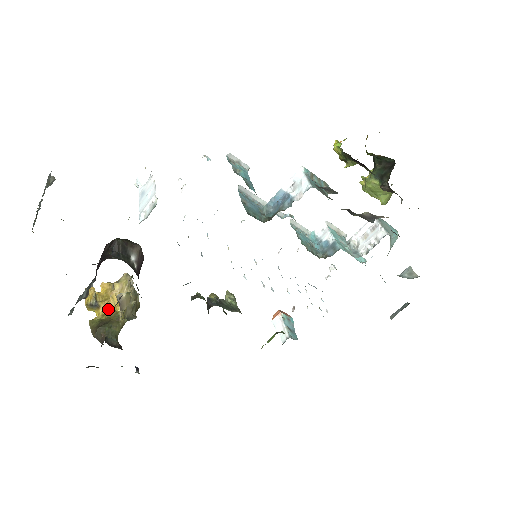
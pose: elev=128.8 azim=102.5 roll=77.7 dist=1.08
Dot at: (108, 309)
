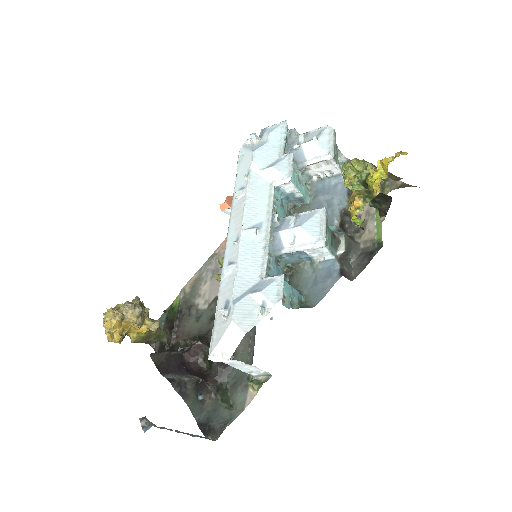
Dot at: (141, 331)
